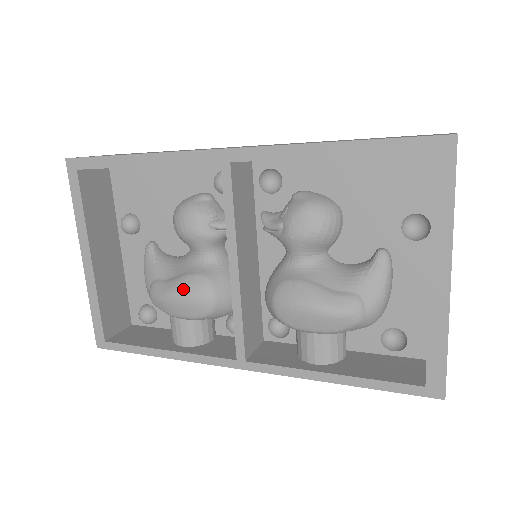
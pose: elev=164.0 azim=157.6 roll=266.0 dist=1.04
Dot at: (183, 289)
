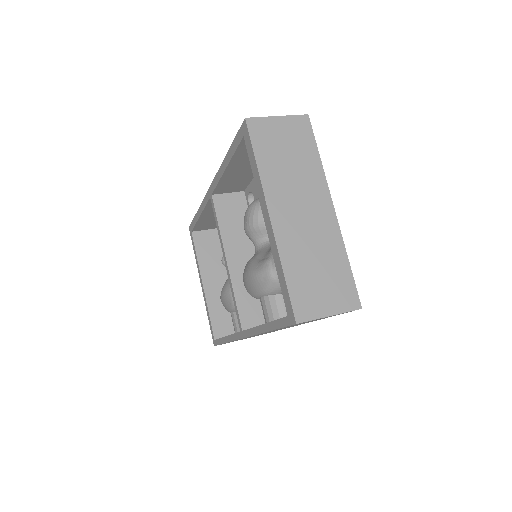
Dot at: (223, 288)
